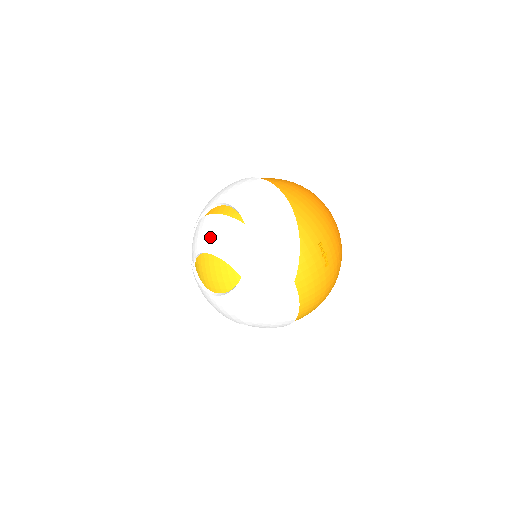
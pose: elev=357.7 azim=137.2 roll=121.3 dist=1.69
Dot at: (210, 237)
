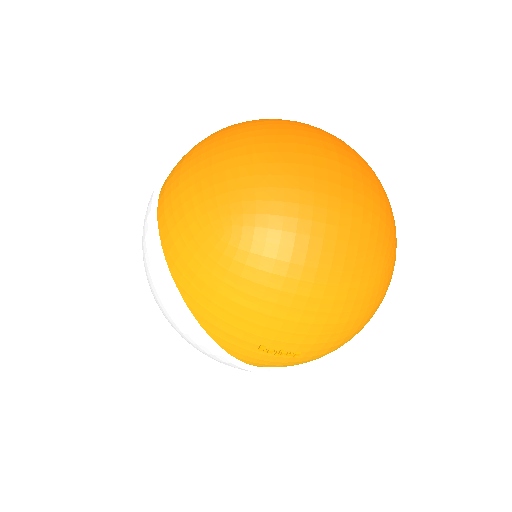
Dot at: occluded
